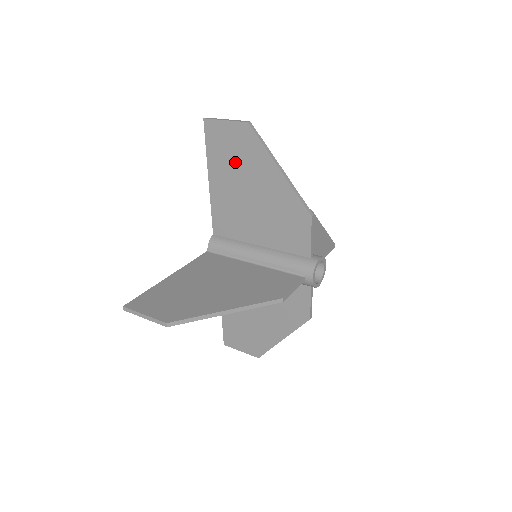
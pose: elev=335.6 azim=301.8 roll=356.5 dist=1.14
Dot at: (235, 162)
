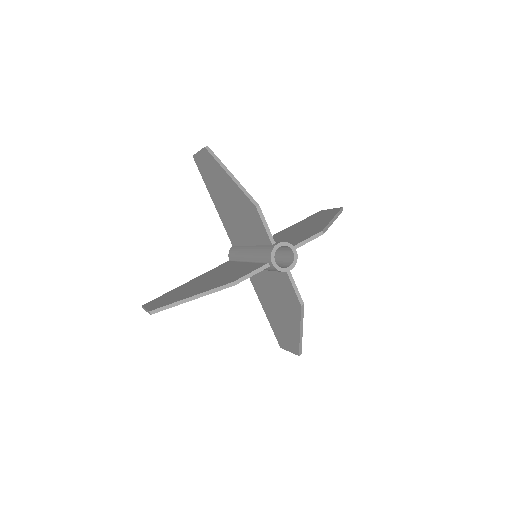
Dot at: (214, 181)
